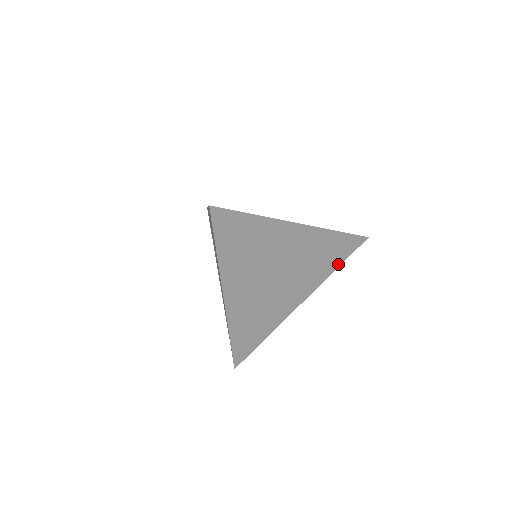
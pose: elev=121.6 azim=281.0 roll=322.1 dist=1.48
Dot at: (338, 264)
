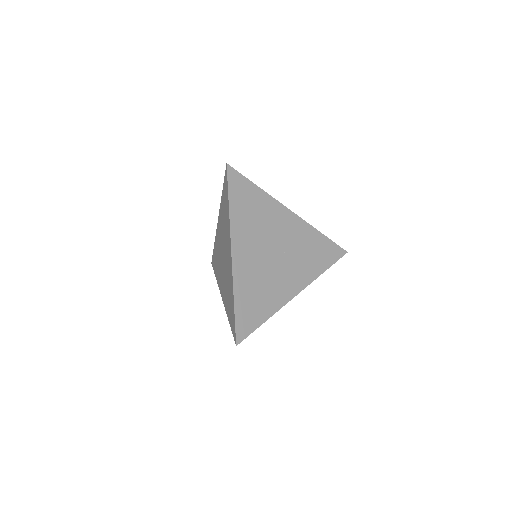
Dot at: (325, 267)
